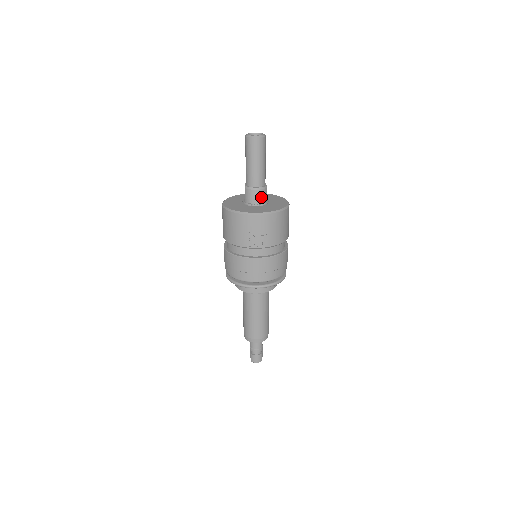
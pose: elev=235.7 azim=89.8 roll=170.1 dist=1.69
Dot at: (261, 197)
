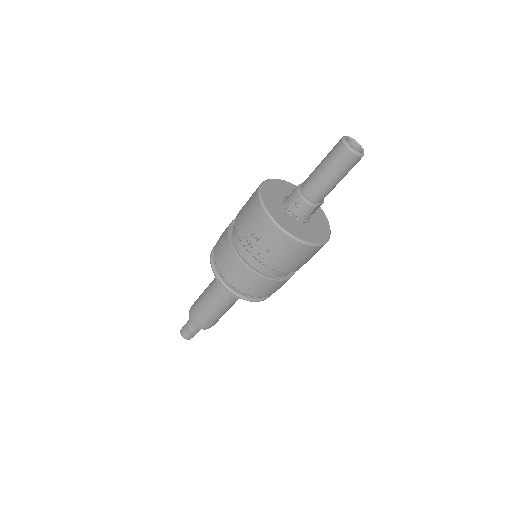
Dot at: (302, 211)
